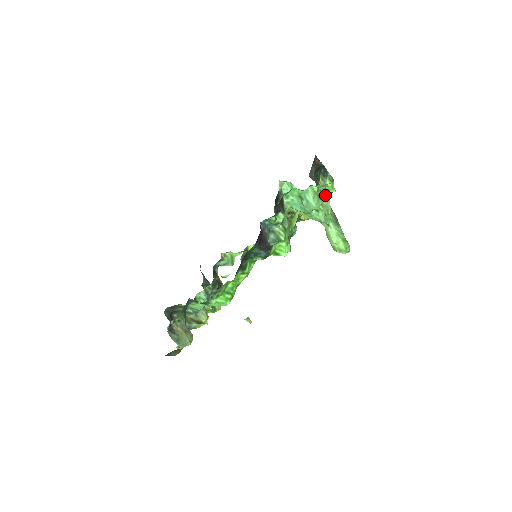
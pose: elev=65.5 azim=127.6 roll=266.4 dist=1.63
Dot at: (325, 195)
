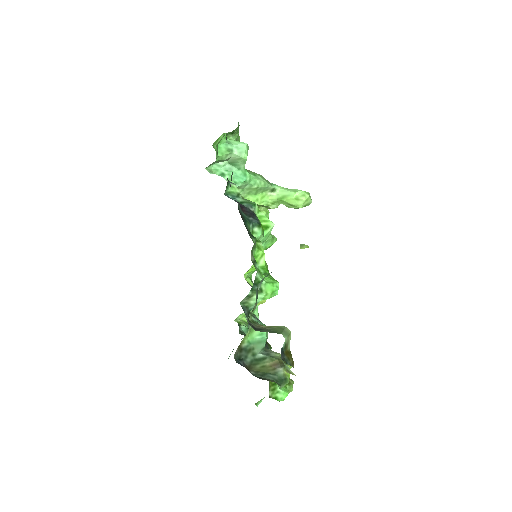
Dot at: (248, 170)
